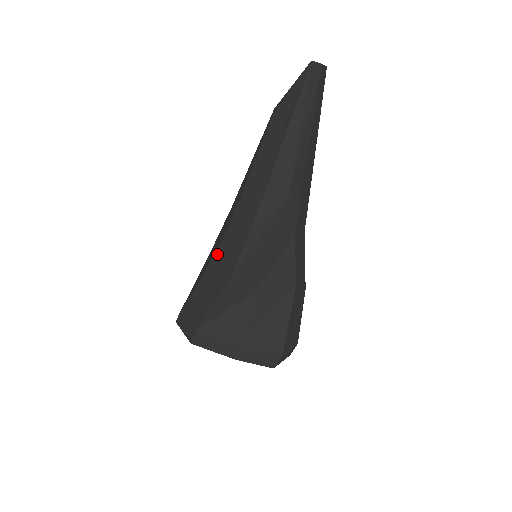
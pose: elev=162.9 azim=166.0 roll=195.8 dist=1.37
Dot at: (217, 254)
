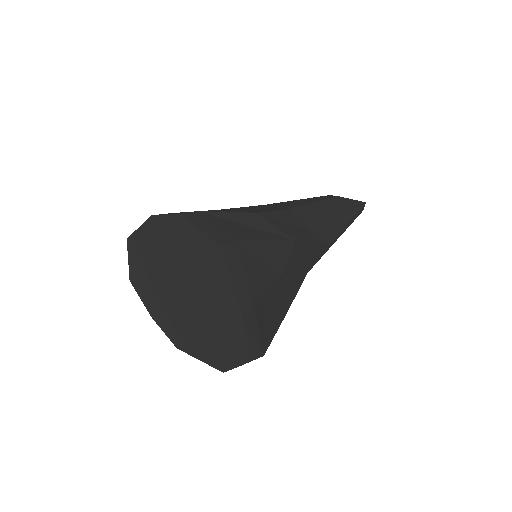
Dot at: (275, 214)
